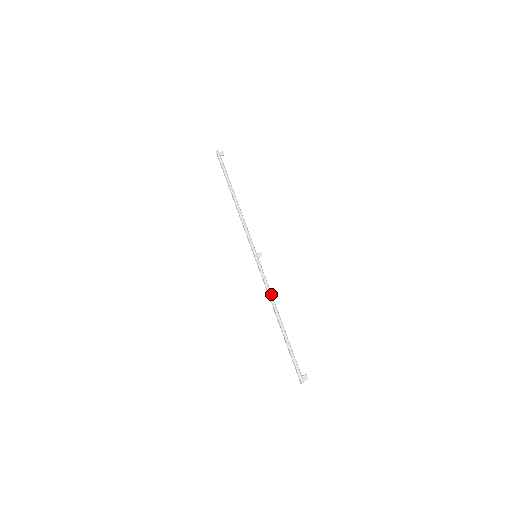
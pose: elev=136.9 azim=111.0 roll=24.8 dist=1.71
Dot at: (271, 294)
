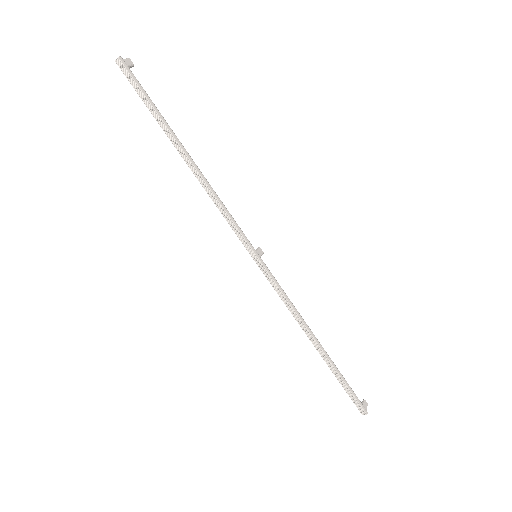
Dot at: occluded
